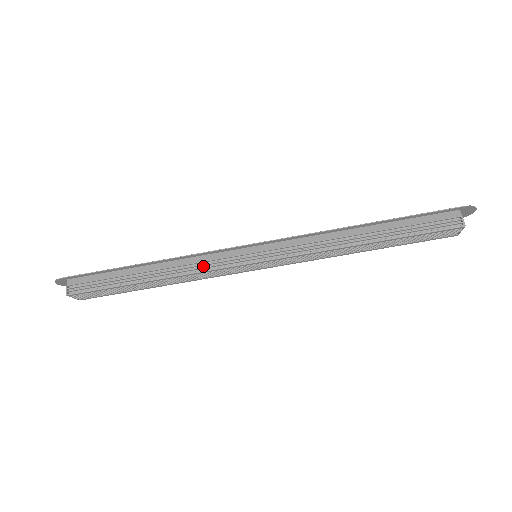
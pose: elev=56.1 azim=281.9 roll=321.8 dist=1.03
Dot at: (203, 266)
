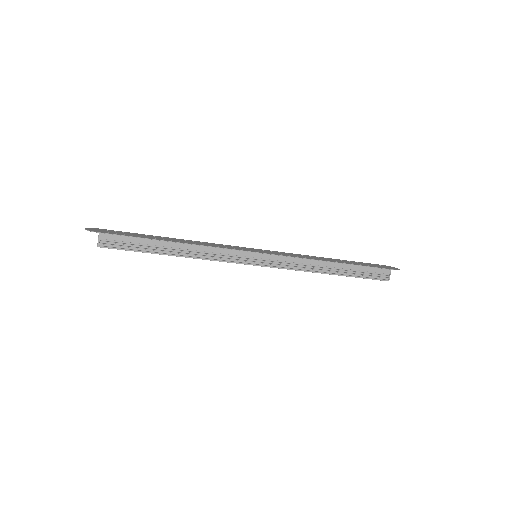
Dot at: (218, 256)
